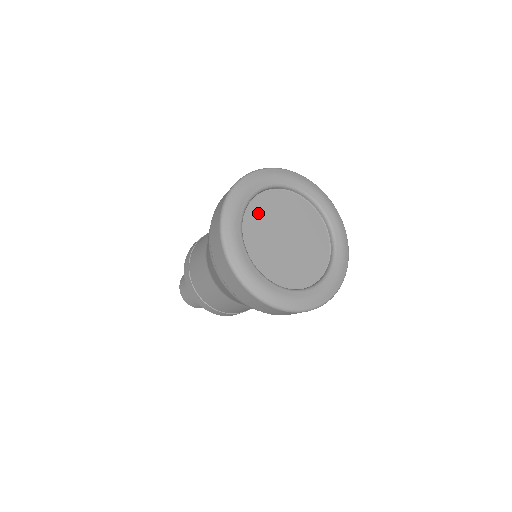
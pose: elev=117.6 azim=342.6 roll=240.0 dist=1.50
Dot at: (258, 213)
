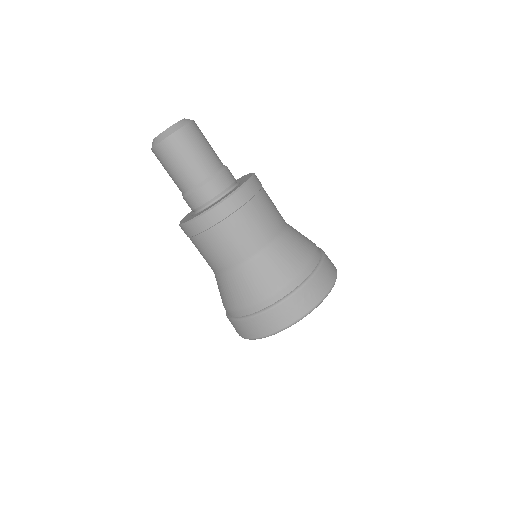
Dot at: occluded
